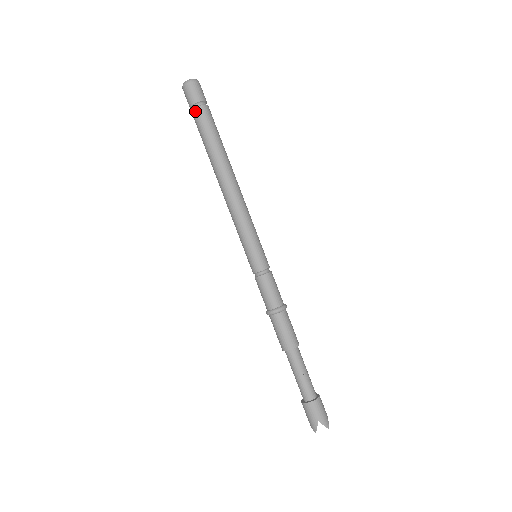
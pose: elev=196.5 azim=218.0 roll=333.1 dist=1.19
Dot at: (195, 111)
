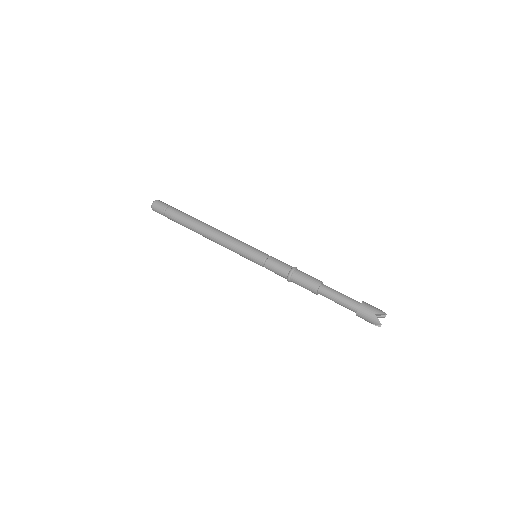
Dot at: (166, 213)
